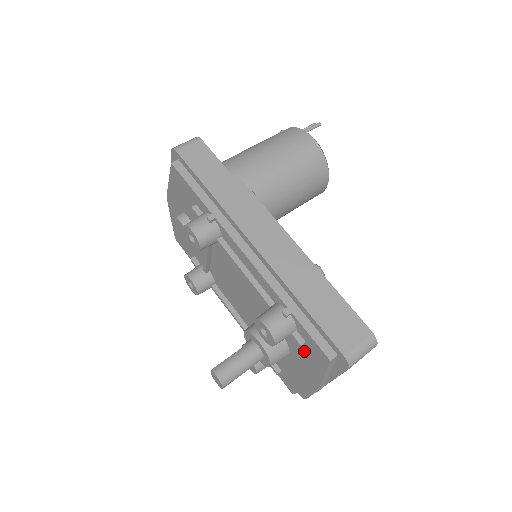
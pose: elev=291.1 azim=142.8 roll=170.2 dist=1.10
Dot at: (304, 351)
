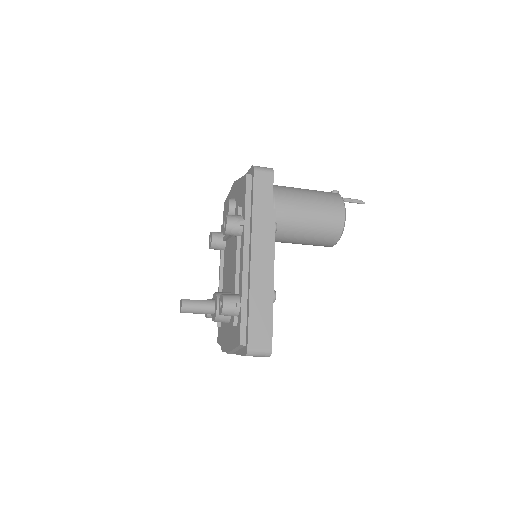
Dot at: (234, 329)
